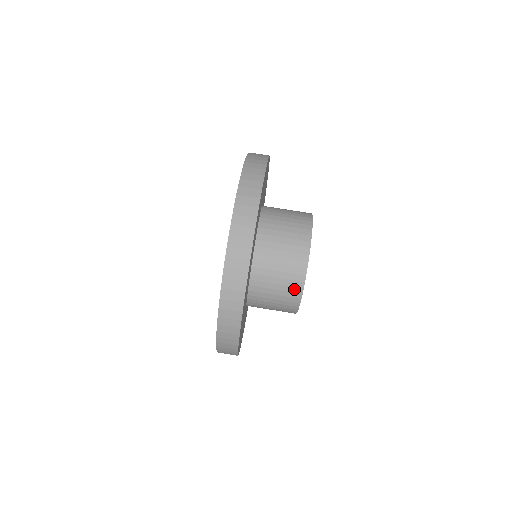
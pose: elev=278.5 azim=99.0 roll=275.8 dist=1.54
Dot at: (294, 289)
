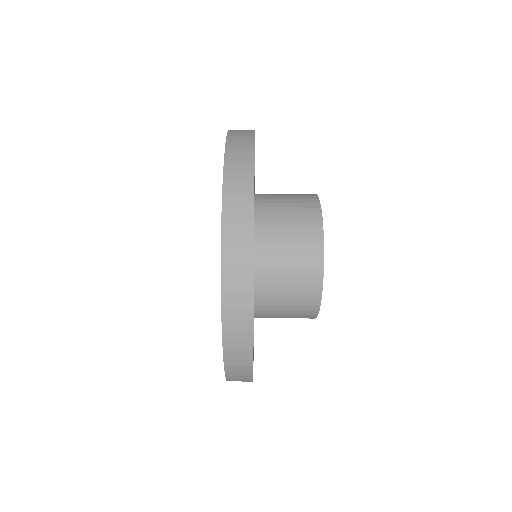
Dot at: (312, 273)
